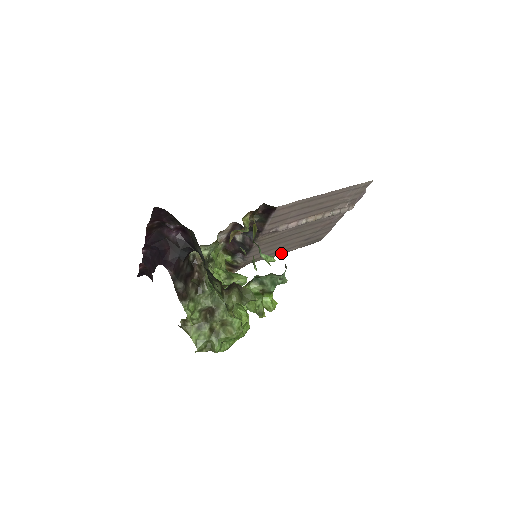
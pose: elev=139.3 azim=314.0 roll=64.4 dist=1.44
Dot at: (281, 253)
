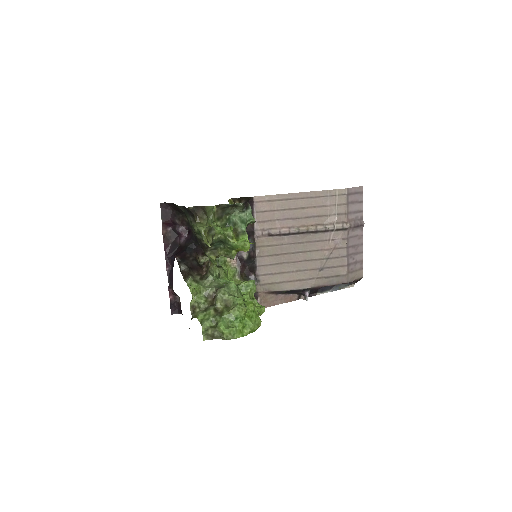
Dot at: (301, 286)
